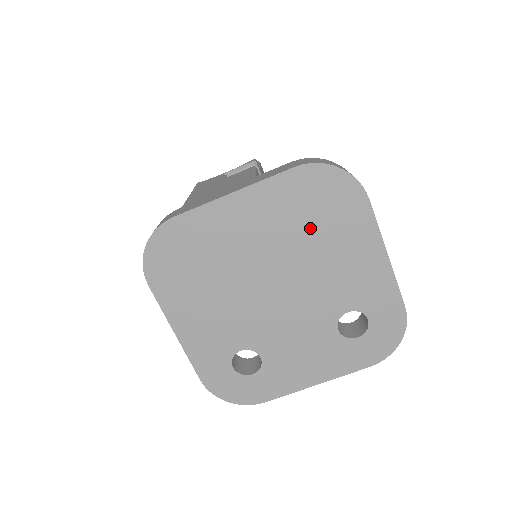
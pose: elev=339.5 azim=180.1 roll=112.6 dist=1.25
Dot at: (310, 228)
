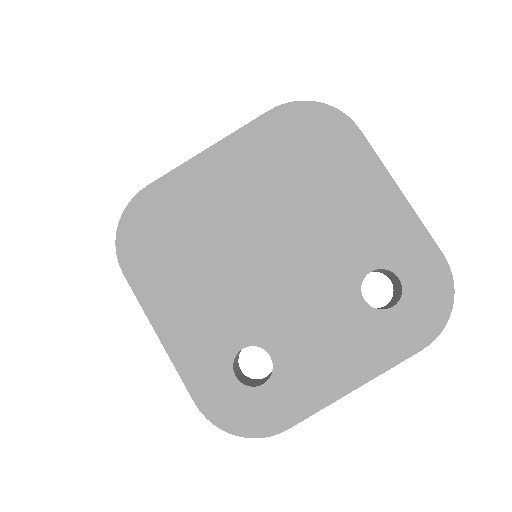
Dot at: (300, 173)
